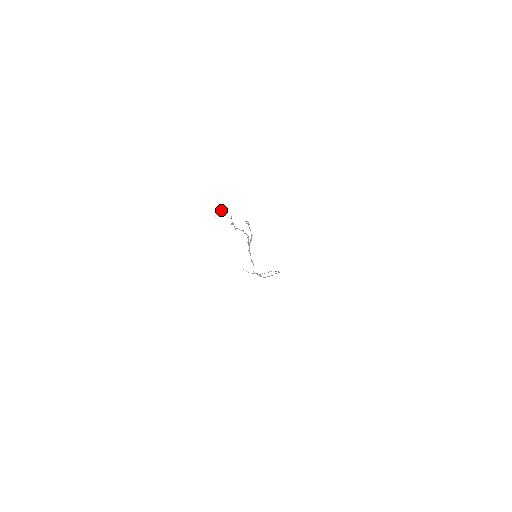
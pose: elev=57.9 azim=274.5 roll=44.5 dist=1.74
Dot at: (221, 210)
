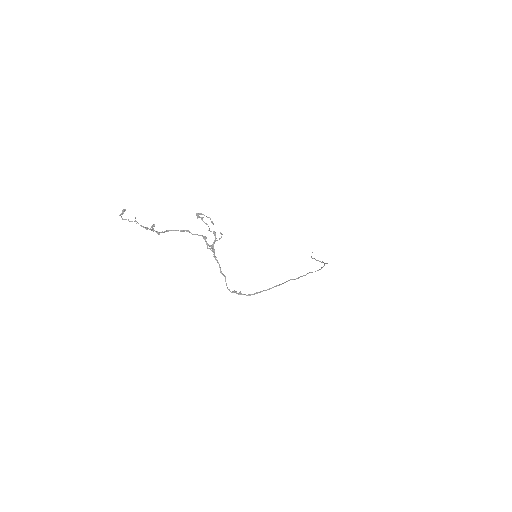
Dot at: (122, 210)
